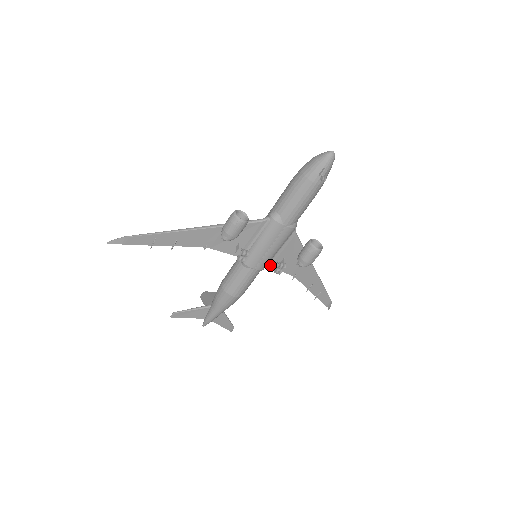
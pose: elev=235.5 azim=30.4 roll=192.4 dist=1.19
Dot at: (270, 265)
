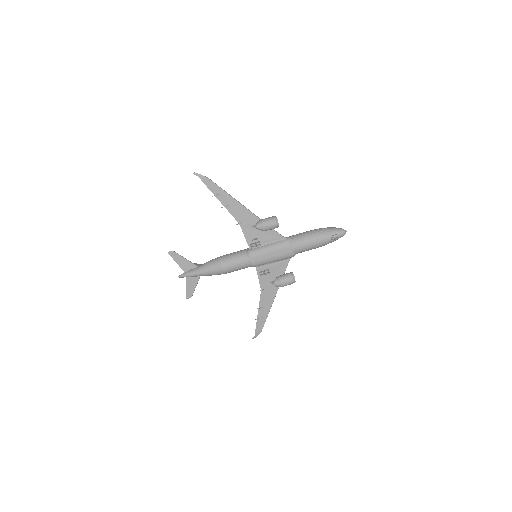
Dot at: (258, 269)
